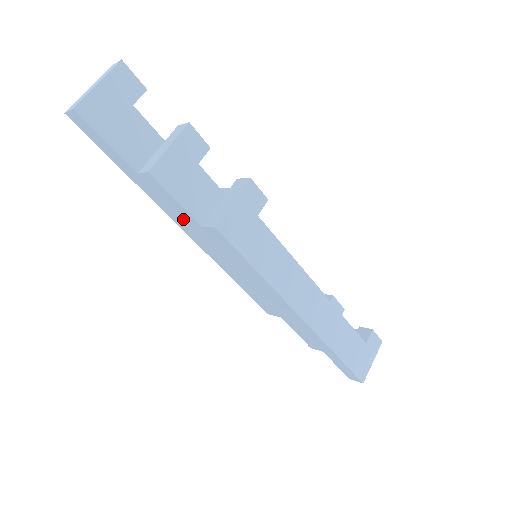
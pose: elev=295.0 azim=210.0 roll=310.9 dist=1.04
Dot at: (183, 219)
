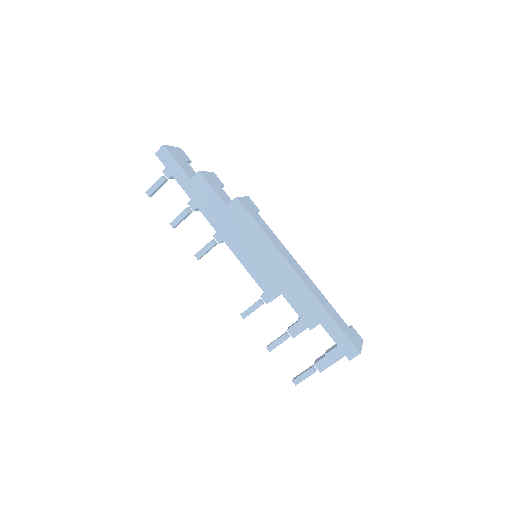
Dot at: (213, 208)
